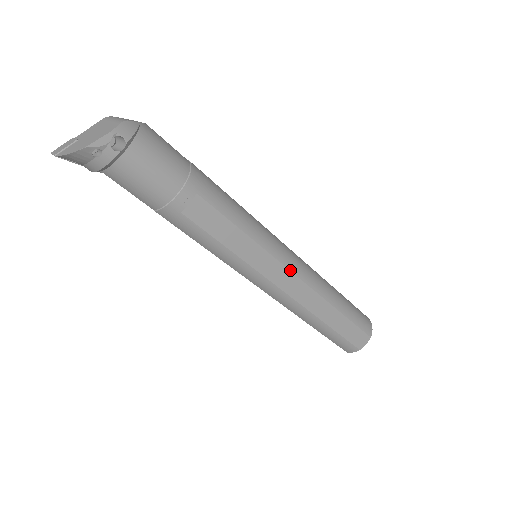
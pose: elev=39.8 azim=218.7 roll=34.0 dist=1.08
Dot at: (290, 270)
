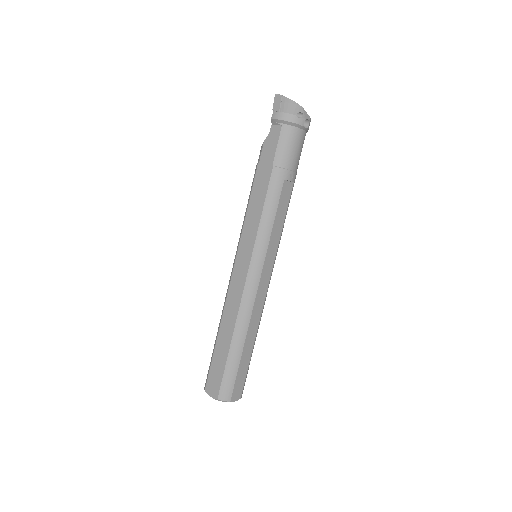
Dot at: occluded
